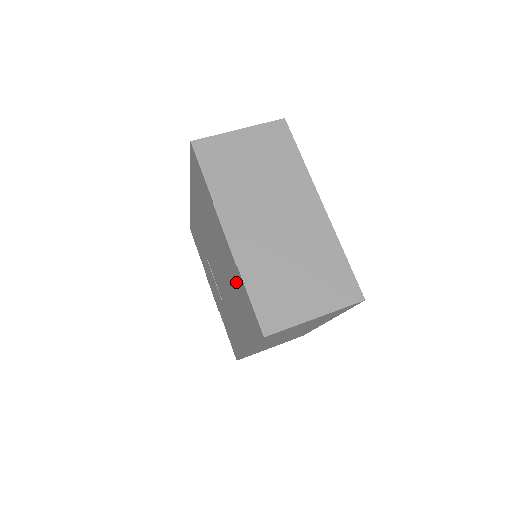
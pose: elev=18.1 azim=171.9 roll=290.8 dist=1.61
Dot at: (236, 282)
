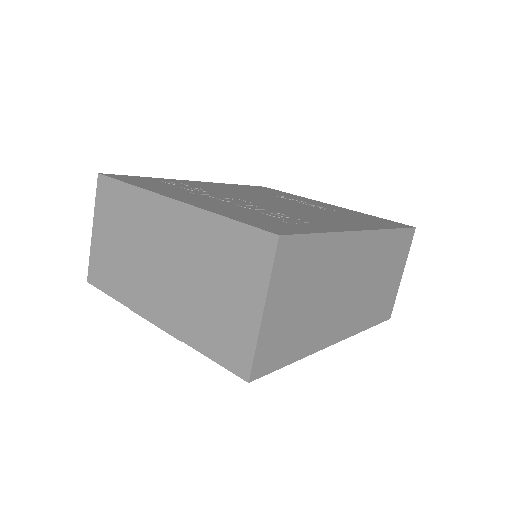
Dot at: occluded
